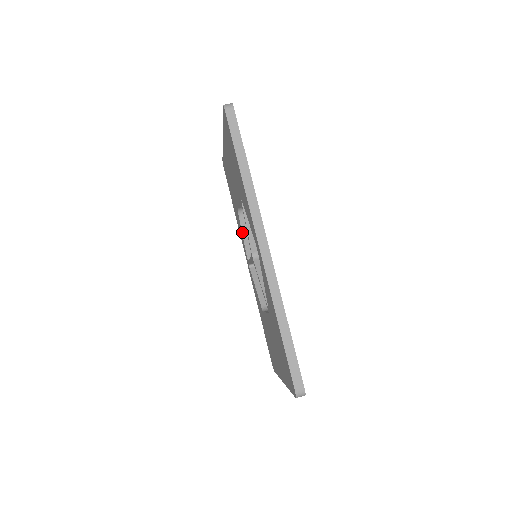
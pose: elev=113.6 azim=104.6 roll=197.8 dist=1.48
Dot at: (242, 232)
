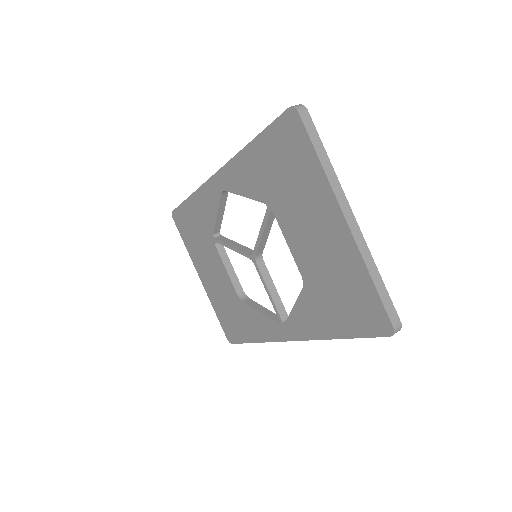
Dot at: (256, 310)
